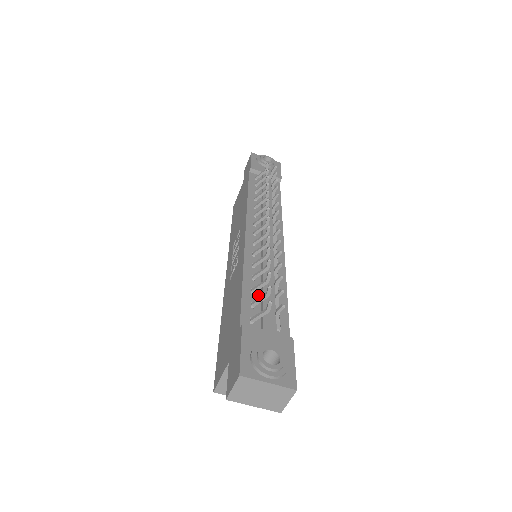
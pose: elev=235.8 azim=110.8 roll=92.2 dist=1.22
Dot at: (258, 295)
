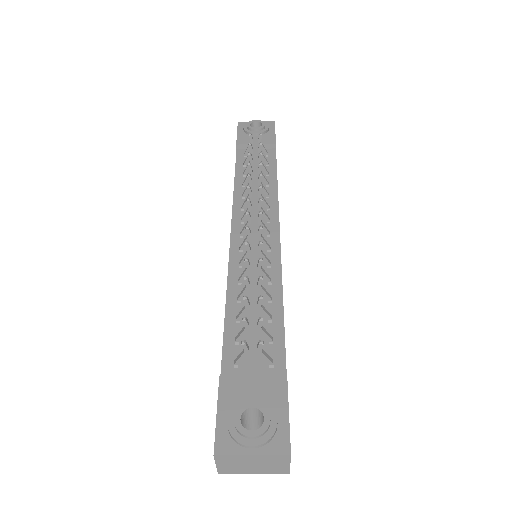
Dot at: occluded
